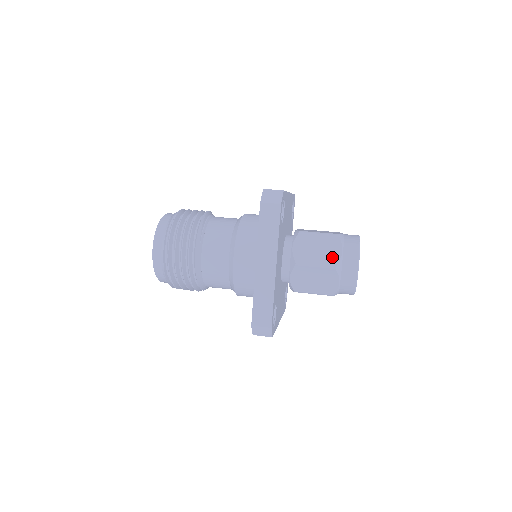
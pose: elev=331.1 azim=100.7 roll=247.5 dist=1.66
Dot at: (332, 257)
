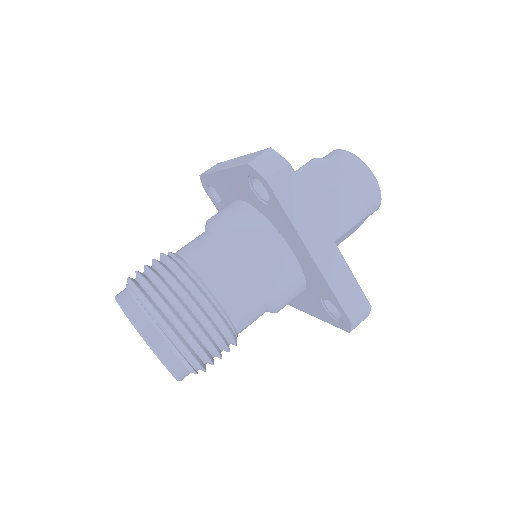
Dot at: occluded
